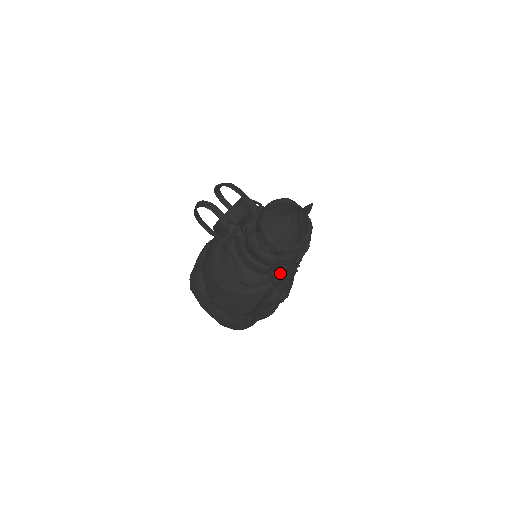
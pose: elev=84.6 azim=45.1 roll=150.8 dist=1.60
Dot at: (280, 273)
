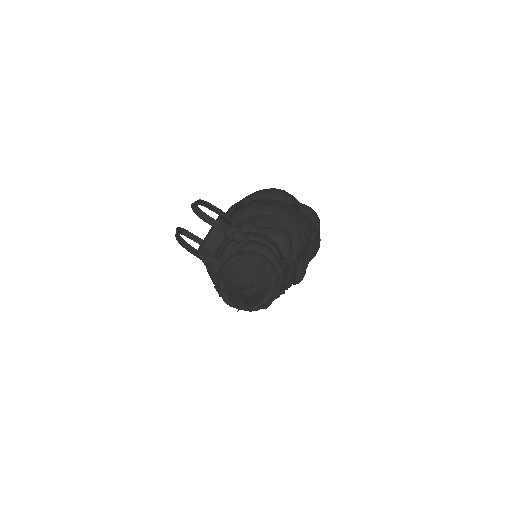
Dot at: occluded
